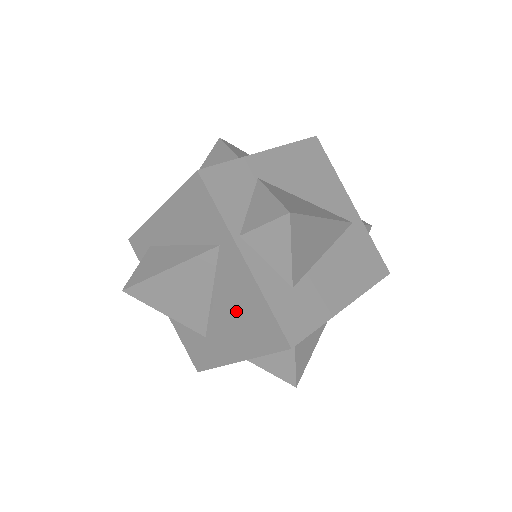
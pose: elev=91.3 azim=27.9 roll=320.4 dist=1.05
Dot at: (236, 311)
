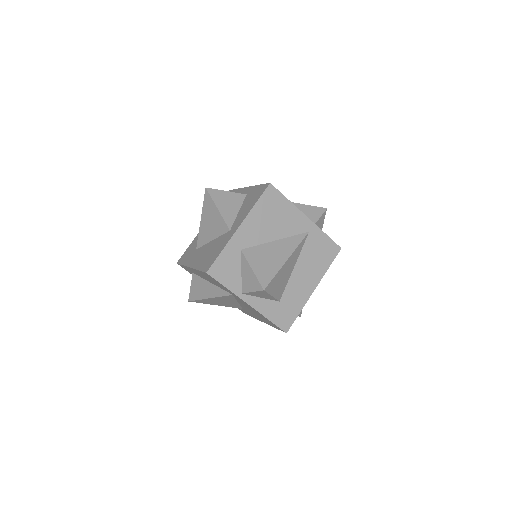
Dot at: (254, 312)
